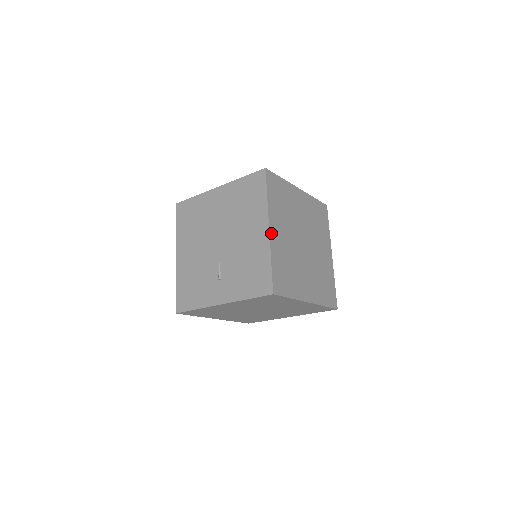
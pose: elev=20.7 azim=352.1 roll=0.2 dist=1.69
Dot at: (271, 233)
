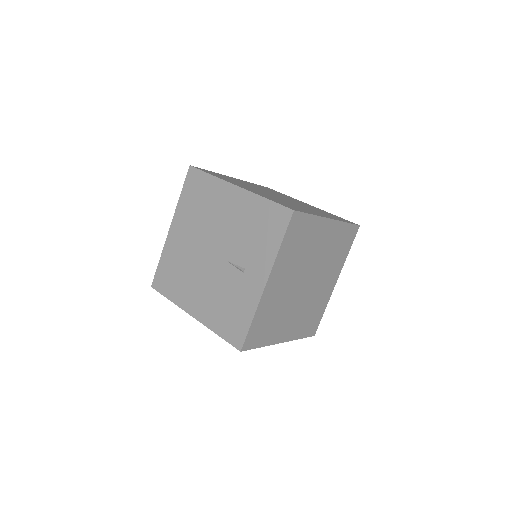
Dot at: (242, 188)
